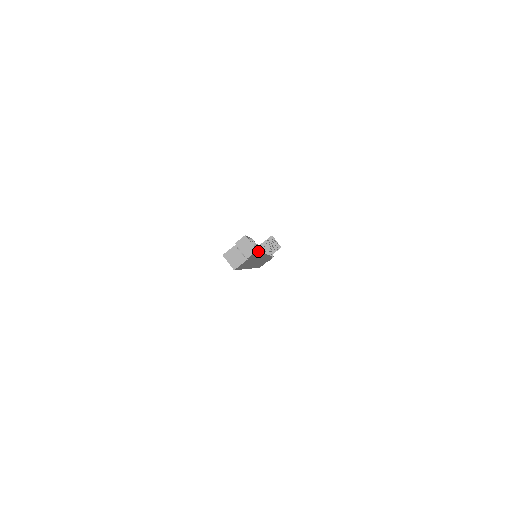
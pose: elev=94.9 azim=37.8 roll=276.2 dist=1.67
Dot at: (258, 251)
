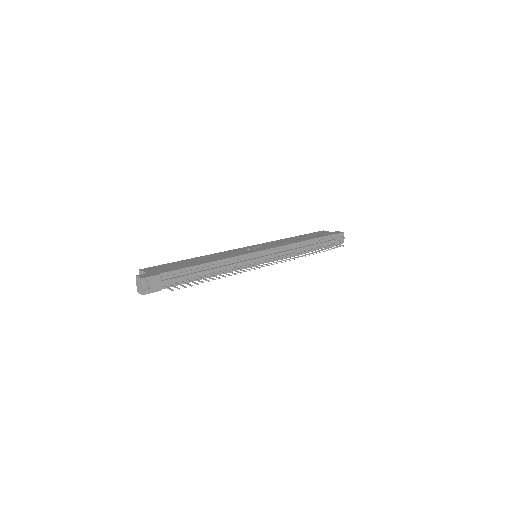
Dot at: occluded
